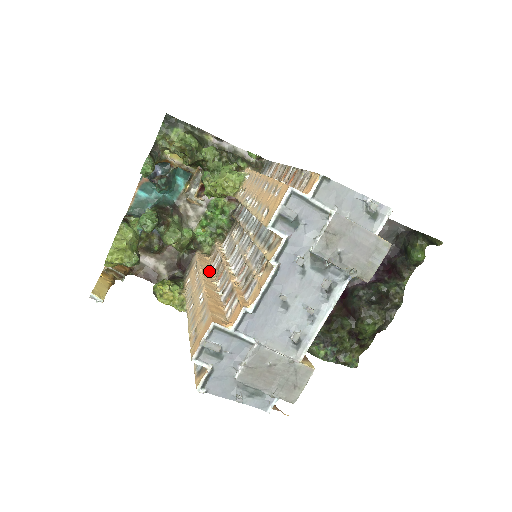
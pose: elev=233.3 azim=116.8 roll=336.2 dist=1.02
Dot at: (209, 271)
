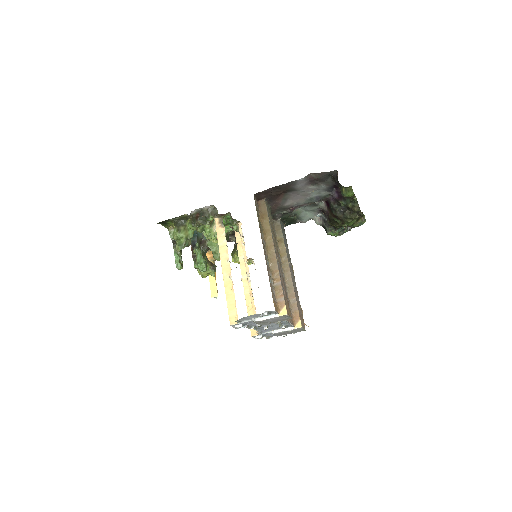
Dot at: occluded
